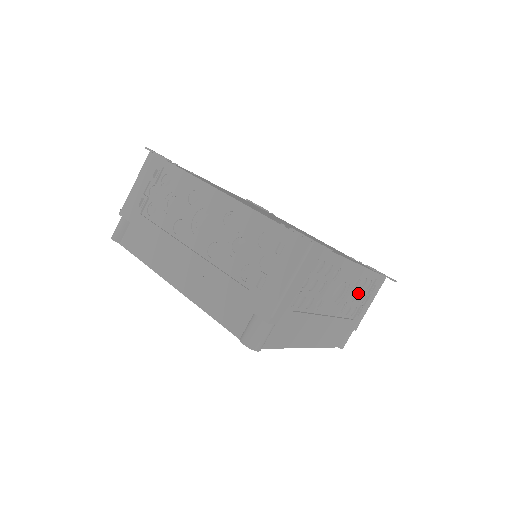
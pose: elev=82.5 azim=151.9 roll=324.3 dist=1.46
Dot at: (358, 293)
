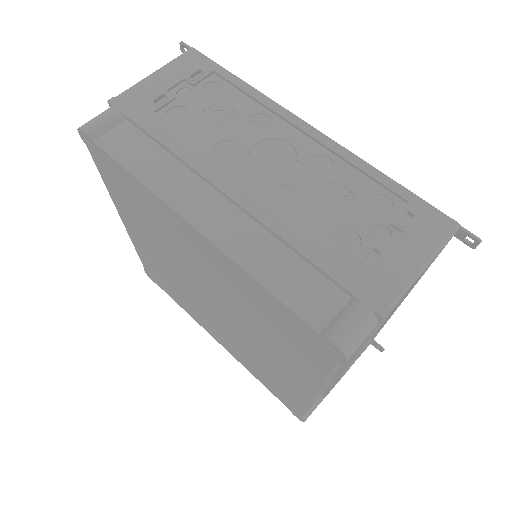
Dot at: occluded
